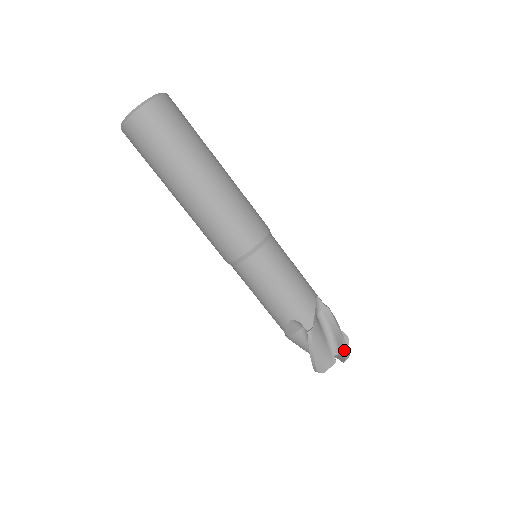
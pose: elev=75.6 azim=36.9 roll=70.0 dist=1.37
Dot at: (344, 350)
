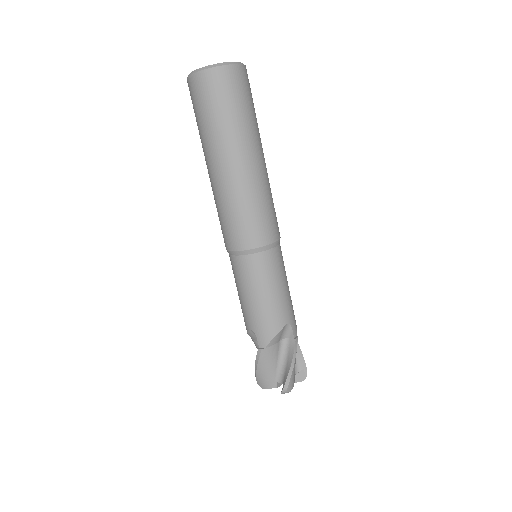
Dot at: (284, 385)
